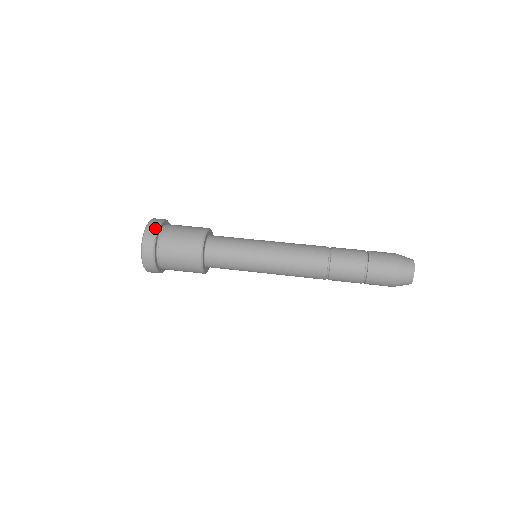
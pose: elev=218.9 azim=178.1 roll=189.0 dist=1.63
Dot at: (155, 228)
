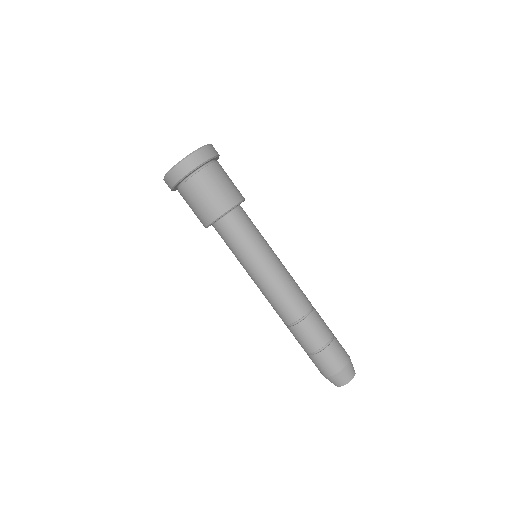
Dot at: (209, 156)
